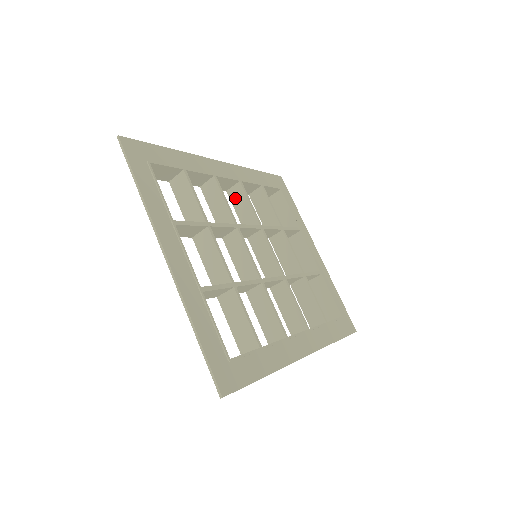
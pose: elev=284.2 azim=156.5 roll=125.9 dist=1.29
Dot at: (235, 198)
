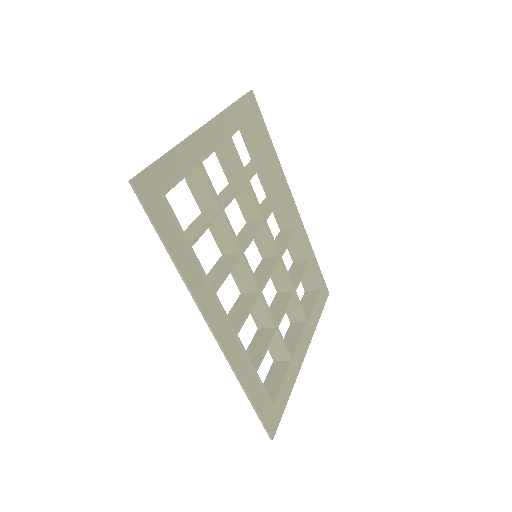
Dot at: (281, 235)
